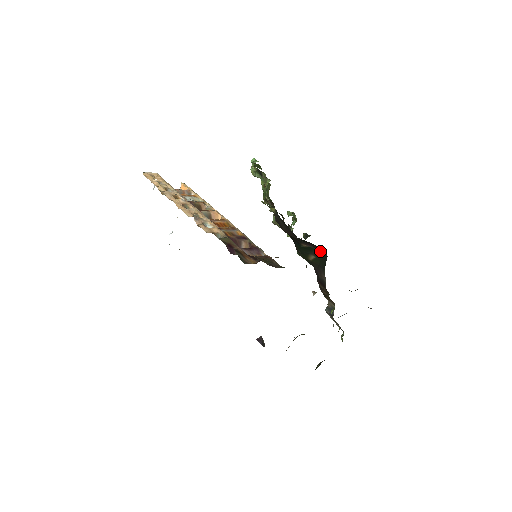
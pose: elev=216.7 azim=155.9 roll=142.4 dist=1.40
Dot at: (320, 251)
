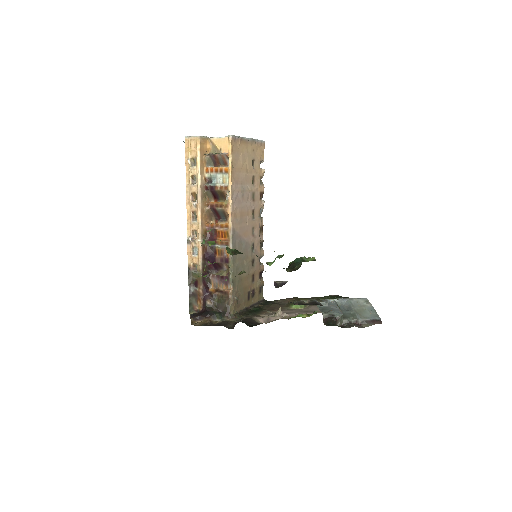
Dot at: occluded
